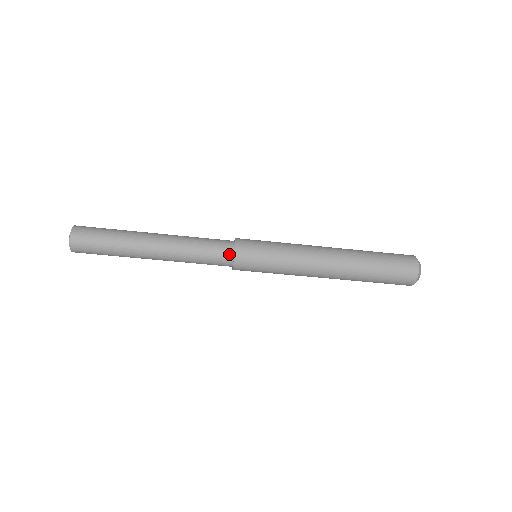
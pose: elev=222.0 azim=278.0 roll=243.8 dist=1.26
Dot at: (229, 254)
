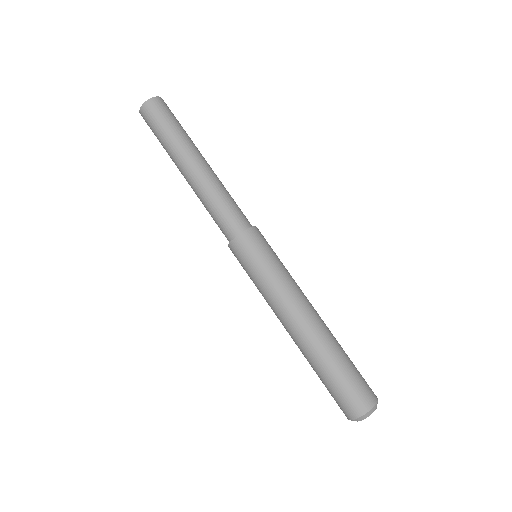
Dot at: (238, 229)
